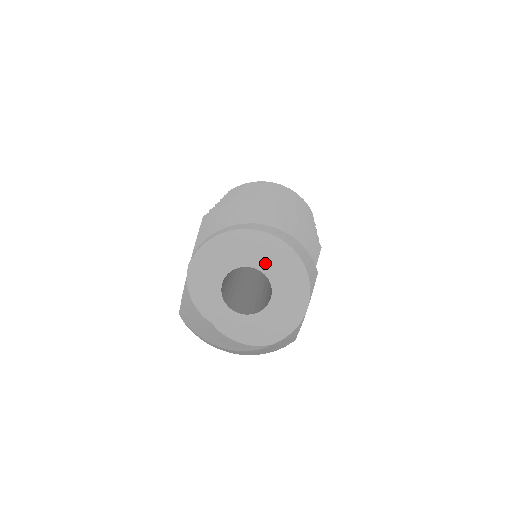
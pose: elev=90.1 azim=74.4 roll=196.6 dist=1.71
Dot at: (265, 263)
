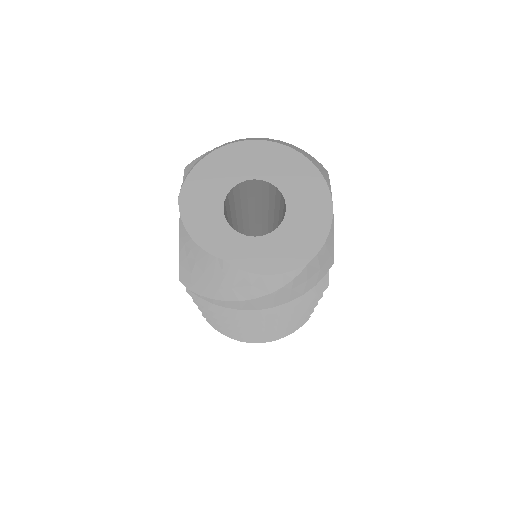
Dot at: (266, 171)
